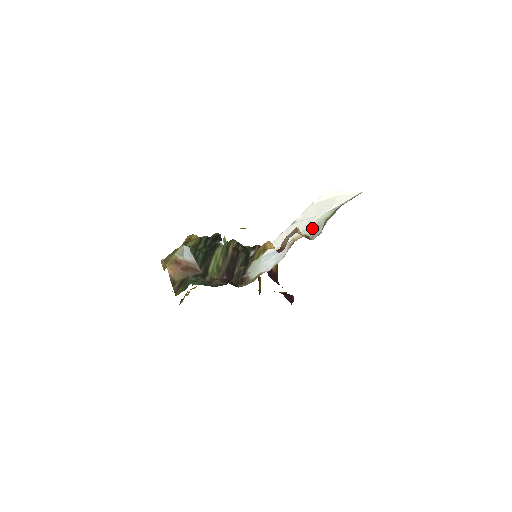
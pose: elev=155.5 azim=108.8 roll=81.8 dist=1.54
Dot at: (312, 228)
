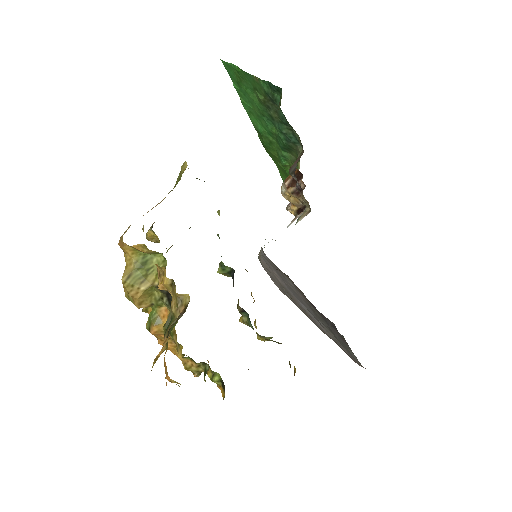
Dot at: occluded
